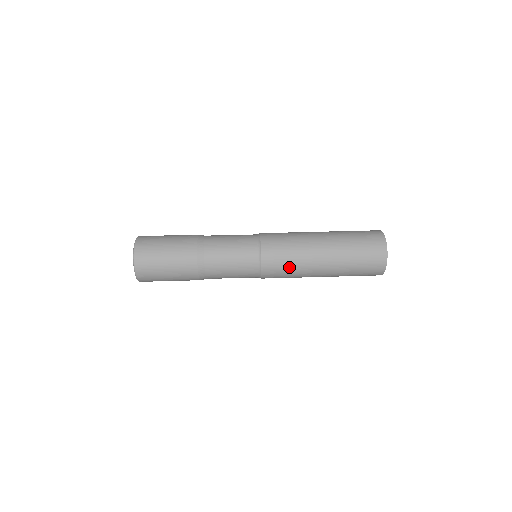
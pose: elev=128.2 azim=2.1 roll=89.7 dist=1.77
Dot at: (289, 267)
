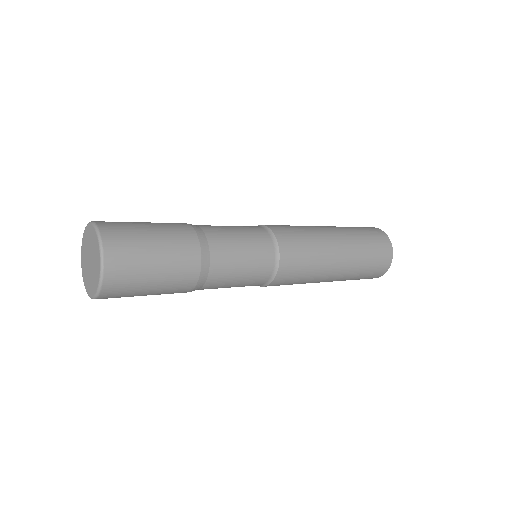
Dot at: (299, 281)
